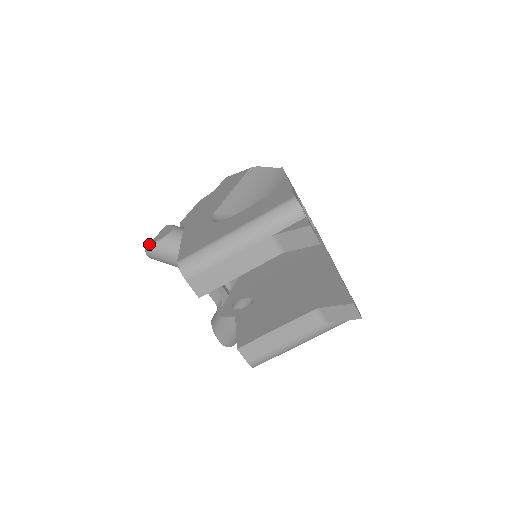
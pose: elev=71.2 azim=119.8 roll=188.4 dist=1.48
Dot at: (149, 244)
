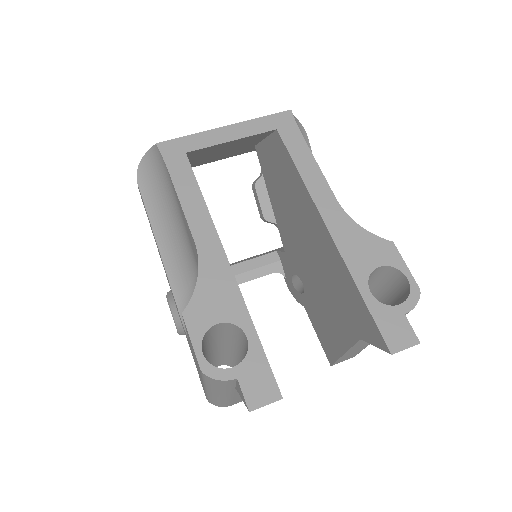
Dot at: occluded
